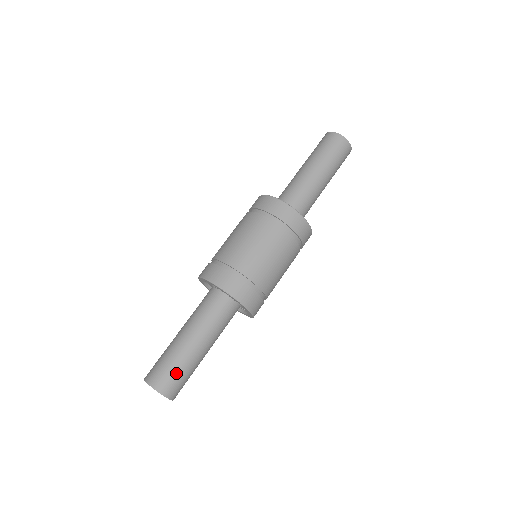
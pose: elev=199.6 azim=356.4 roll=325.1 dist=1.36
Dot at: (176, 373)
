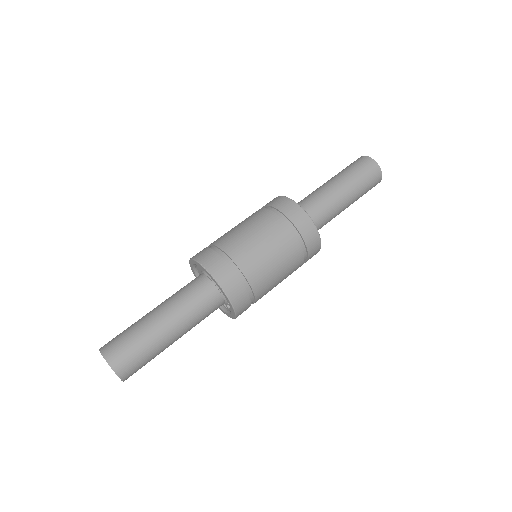
Dot at: (130, 344)
